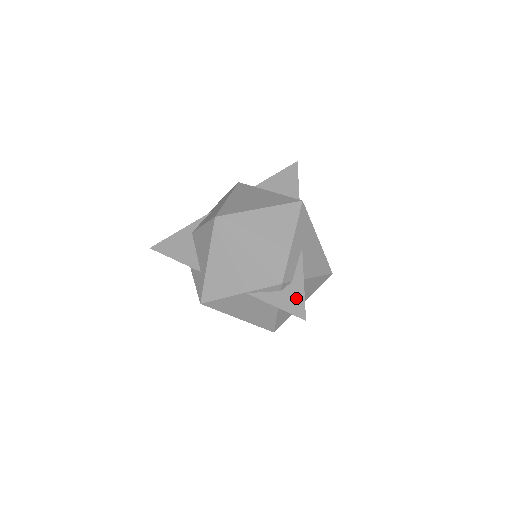
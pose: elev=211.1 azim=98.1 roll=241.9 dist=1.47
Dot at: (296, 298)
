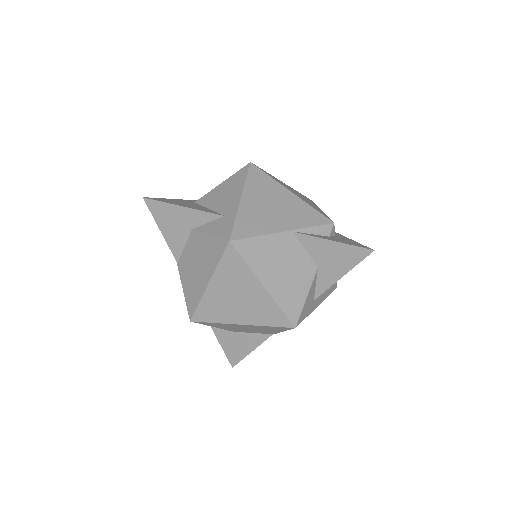
Dot at: (350, 241)
